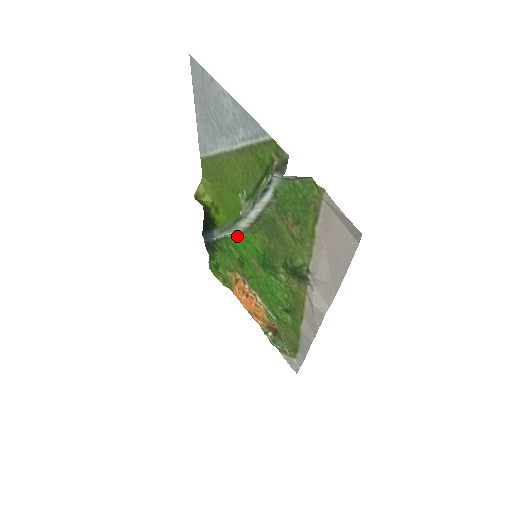
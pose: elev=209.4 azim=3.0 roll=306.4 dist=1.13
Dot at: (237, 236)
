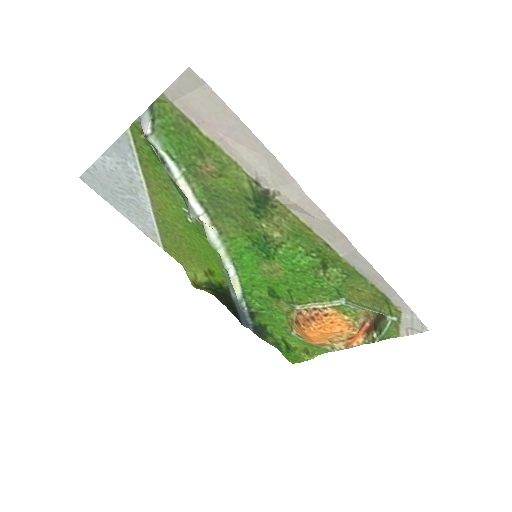
Dot at: (237, 267)
